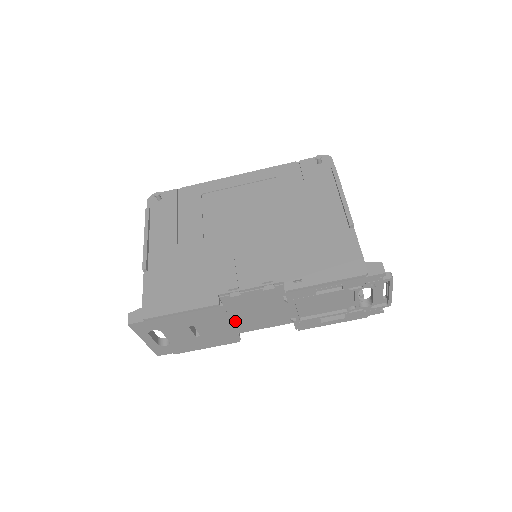
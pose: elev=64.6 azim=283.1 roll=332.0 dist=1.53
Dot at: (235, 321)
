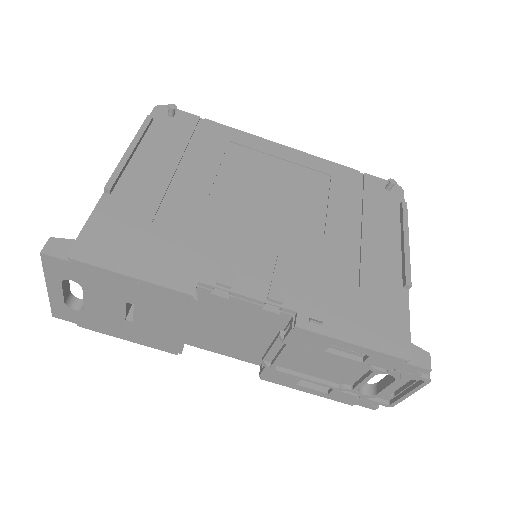
Dot at: (190, 326)
